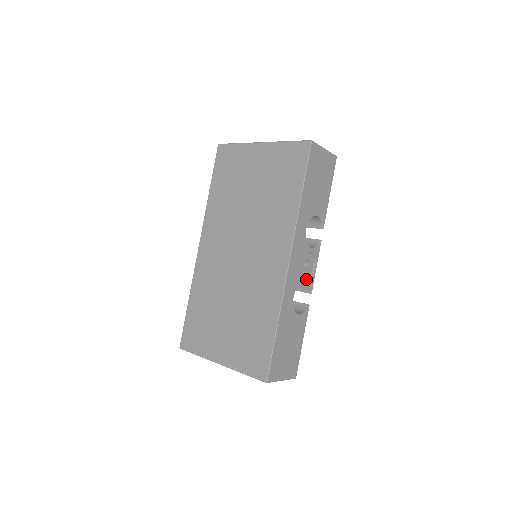
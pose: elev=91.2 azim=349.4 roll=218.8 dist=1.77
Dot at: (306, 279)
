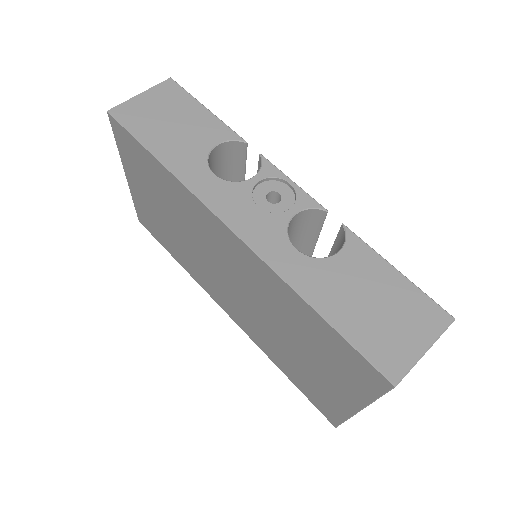
Dot at: (292, 210)
